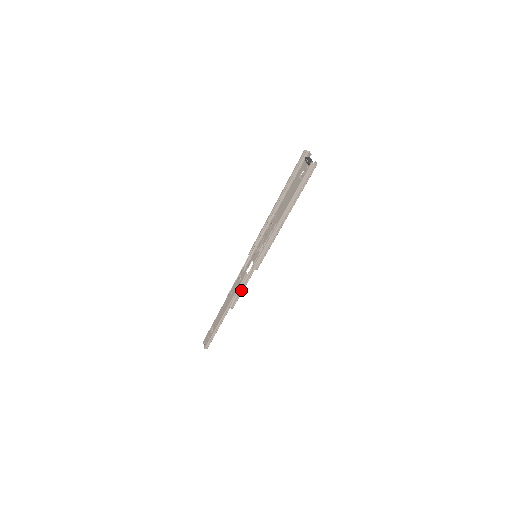
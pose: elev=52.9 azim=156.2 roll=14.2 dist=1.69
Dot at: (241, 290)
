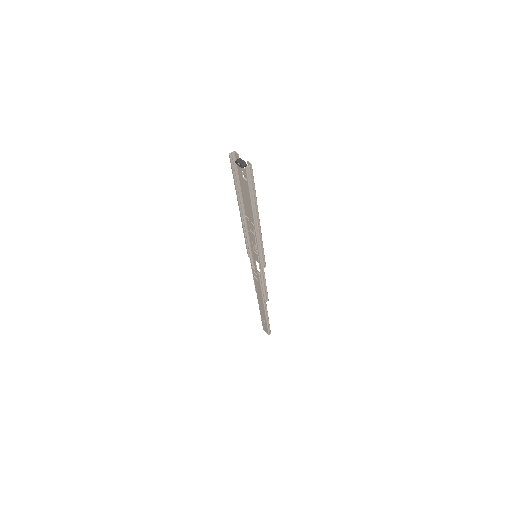
Dot at: (264, 286)
